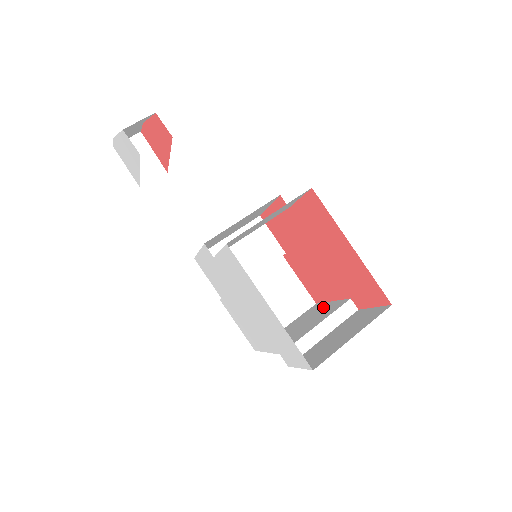
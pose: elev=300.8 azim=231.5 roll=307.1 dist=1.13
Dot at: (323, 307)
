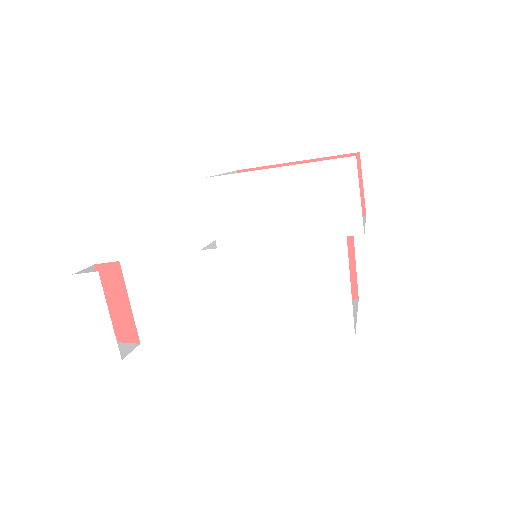
Dot at: occluded
